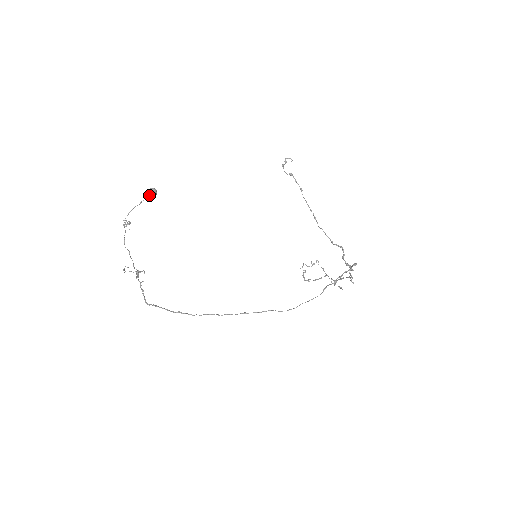
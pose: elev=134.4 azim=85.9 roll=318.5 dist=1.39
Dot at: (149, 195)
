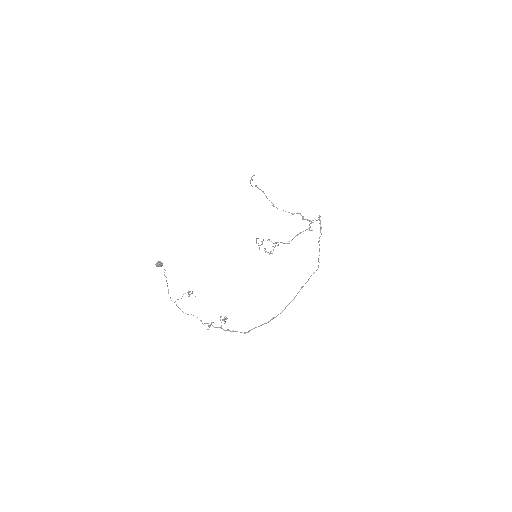
Dot at: occluded
